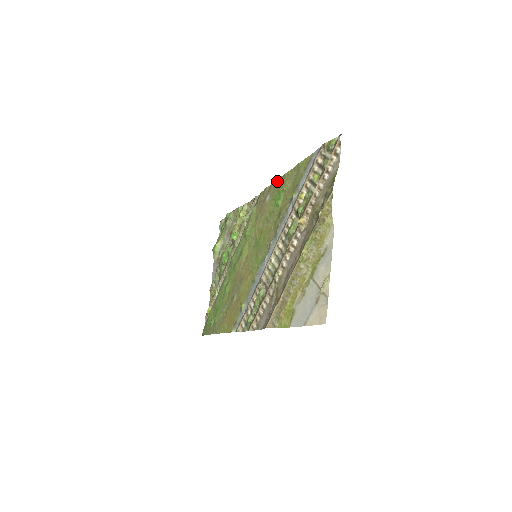
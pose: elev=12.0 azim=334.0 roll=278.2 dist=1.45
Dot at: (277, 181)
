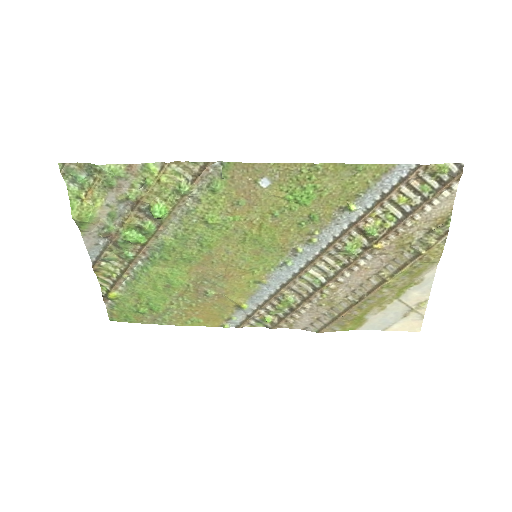
Dot at: (292, 167)
